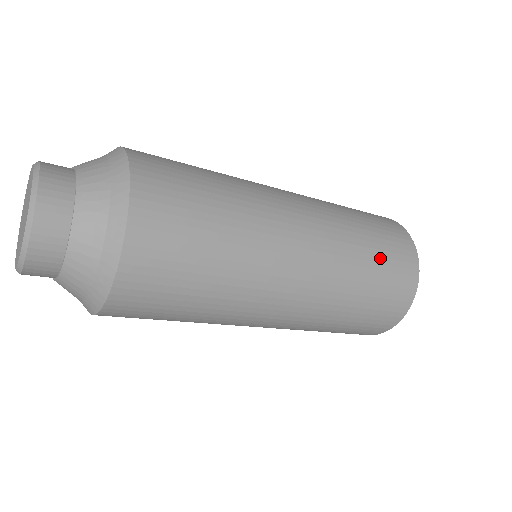
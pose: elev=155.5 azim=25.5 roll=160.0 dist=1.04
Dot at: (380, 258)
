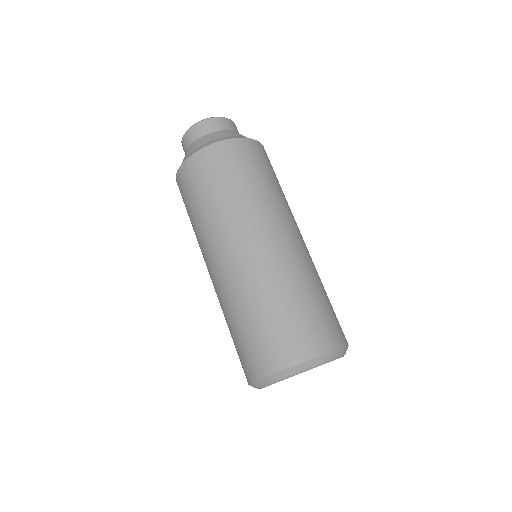
Dot at: (329, 303)
